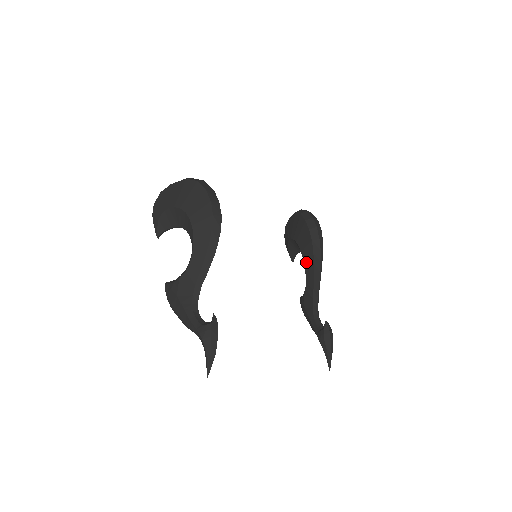
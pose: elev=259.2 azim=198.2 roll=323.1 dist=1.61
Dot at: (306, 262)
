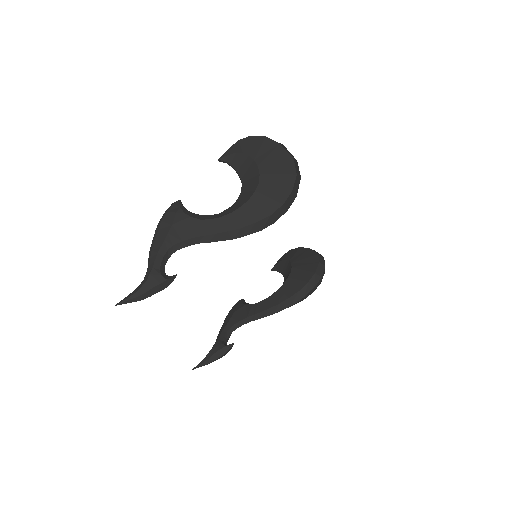
Dot at: (277, 294)
